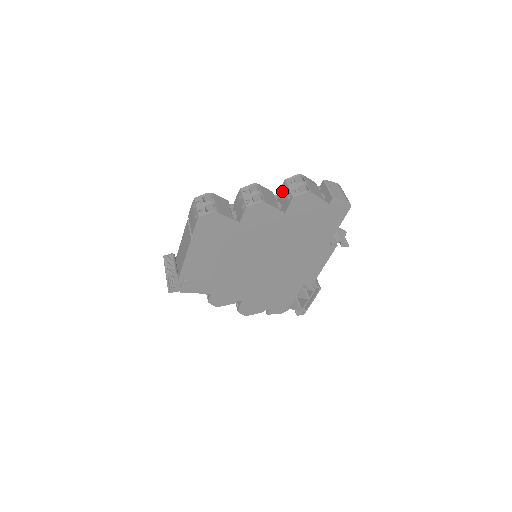
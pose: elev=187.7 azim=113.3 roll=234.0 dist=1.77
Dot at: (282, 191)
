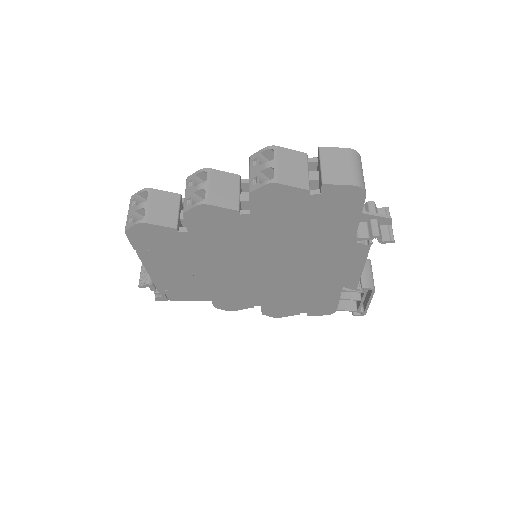
Dot at: occluded
